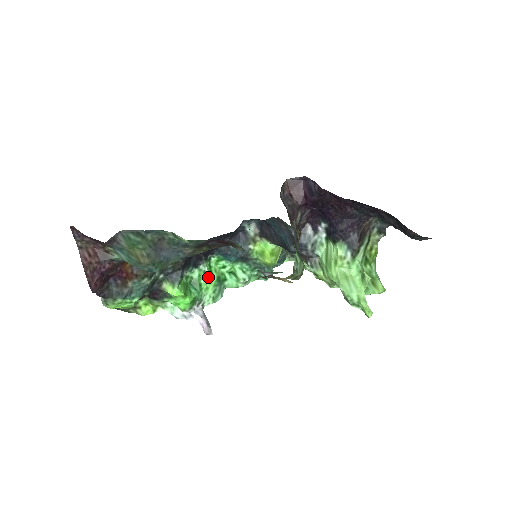
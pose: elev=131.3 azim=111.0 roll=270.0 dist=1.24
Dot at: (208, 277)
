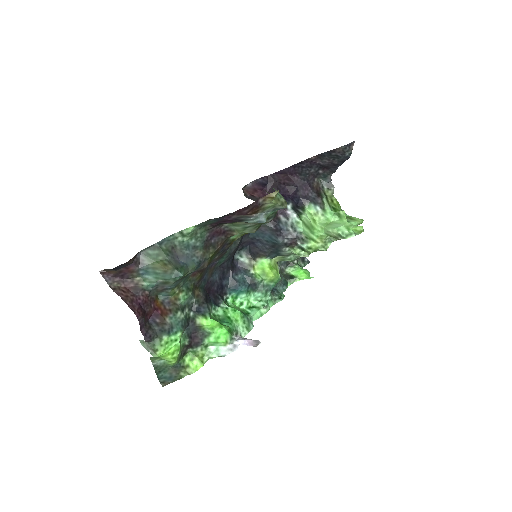
Dot at: (232, 311)
